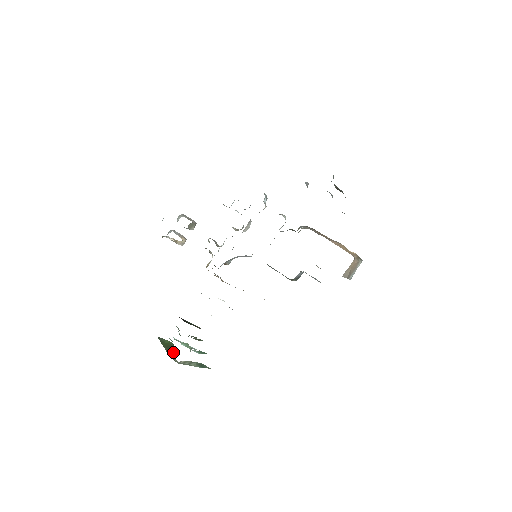
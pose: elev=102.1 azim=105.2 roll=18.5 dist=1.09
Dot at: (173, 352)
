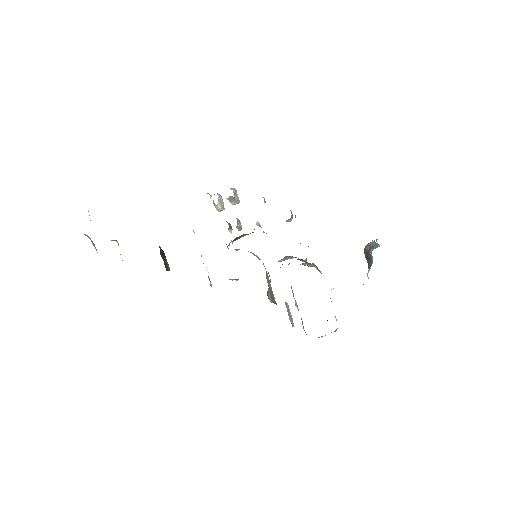
Dot at: occluded
